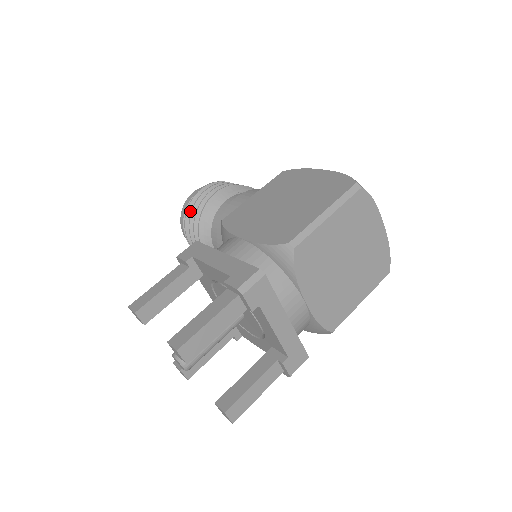
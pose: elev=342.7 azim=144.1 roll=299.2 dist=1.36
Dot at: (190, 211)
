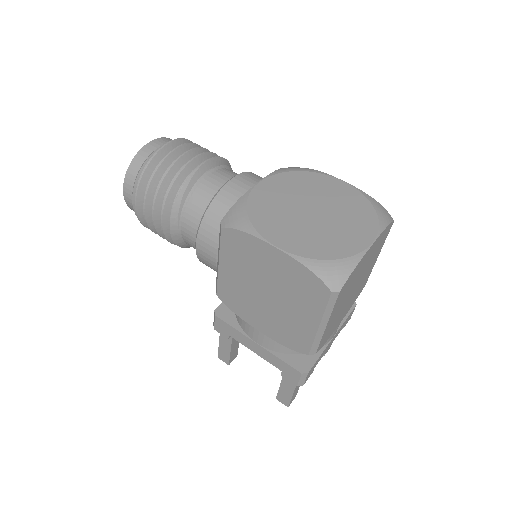
Dot at: occluded
